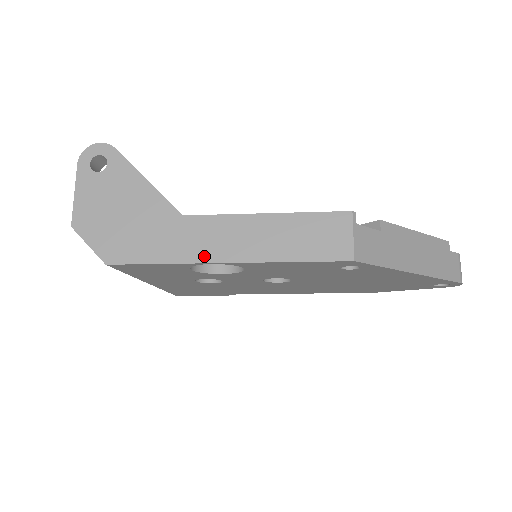
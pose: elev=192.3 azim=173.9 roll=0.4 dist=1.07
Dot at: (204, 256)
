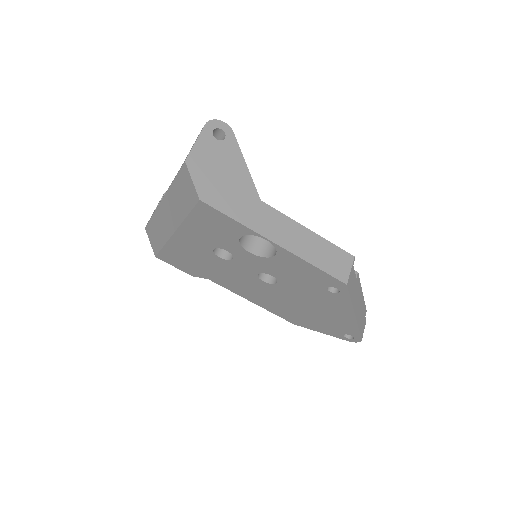
Dot at: (265, 232)
